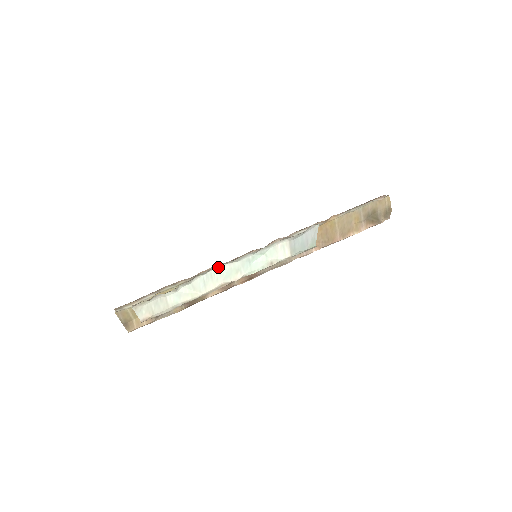
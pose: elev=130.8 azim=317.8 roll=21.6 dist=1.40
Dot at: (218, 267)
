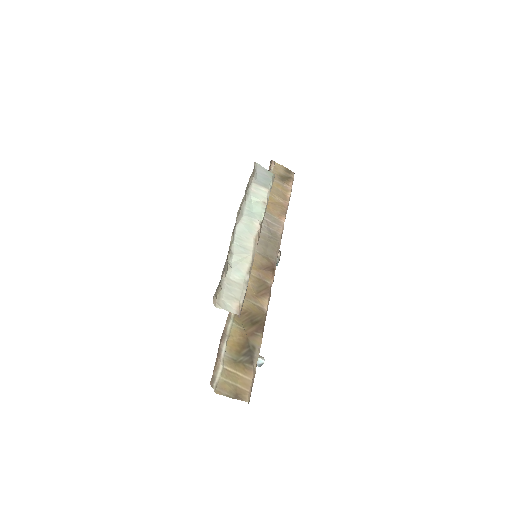
Dot at: (236, 230)
